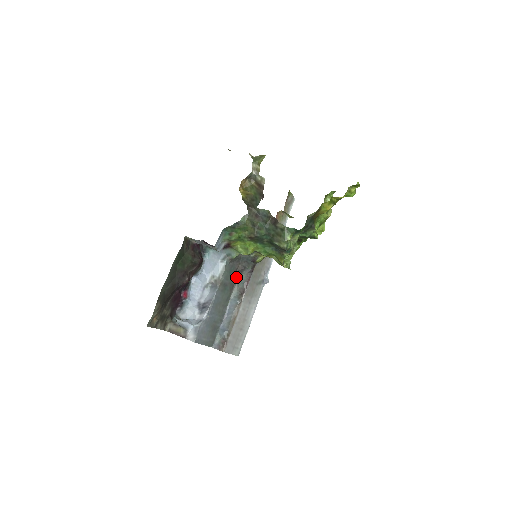
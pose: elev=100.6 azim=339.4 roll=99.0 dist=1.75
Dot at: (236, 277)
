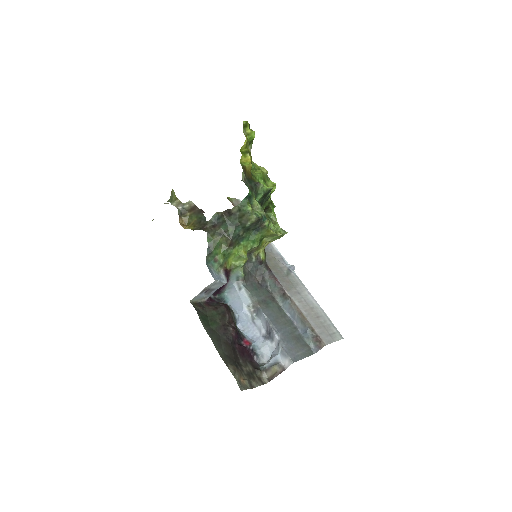
Dot at: (266, 289)
